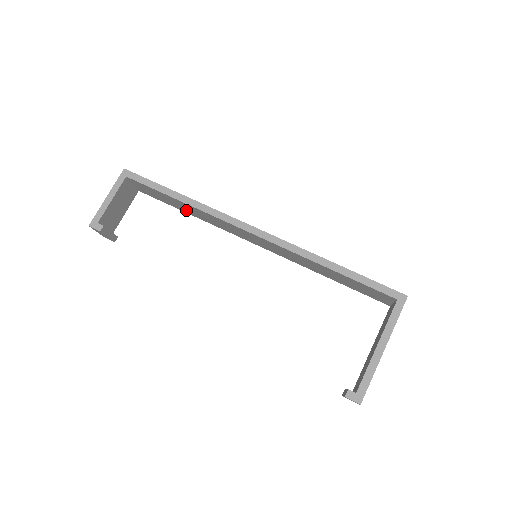
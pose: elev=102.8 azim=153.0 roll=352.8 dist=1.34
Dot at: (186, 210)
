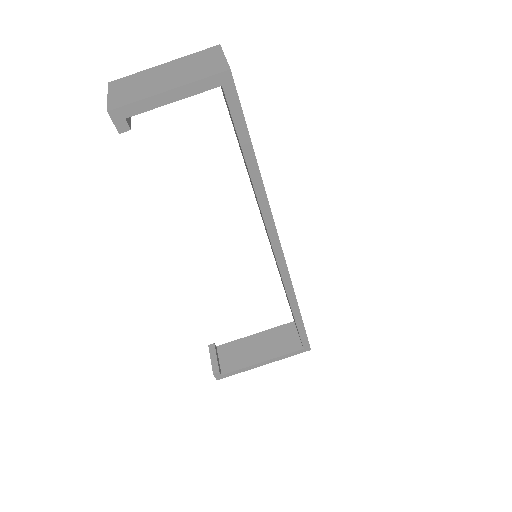
Dot at: occluded
